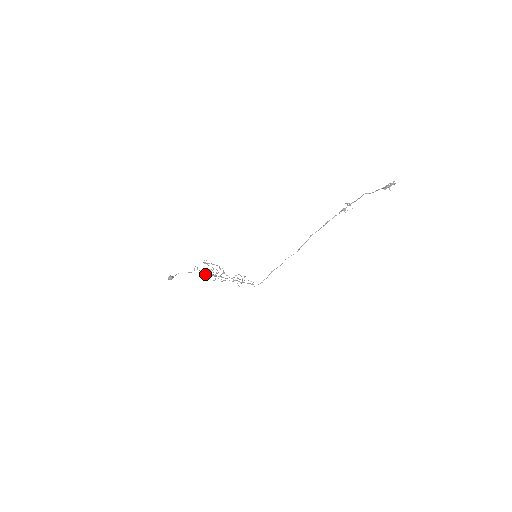
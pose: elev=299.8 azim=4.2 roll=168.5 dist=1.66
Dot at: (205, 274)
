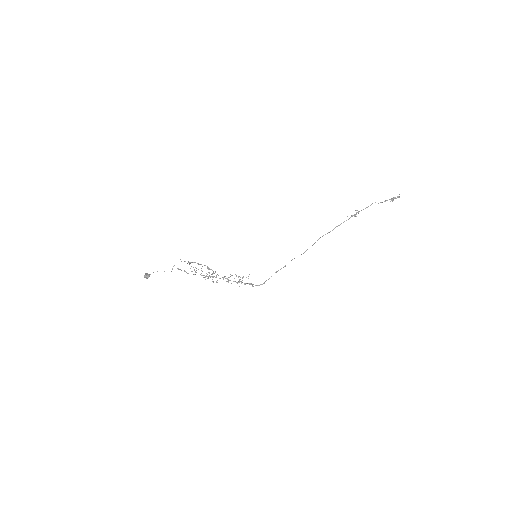
Dot at: occluded
